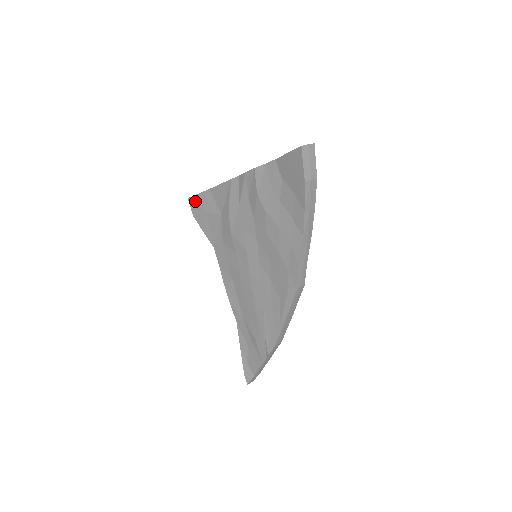
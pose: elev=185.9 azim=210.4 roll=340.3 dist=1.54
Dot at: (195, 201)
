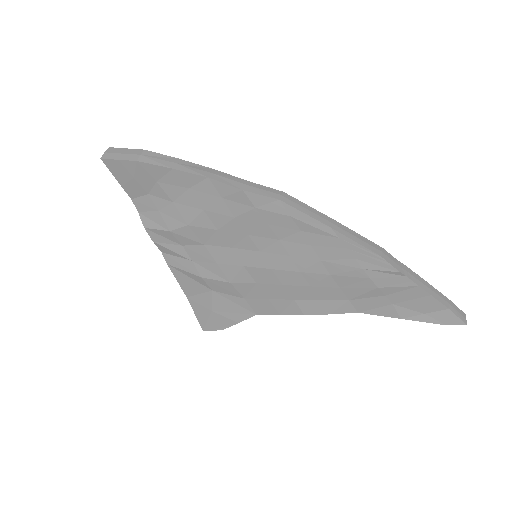
Dot at: (203, 322)
